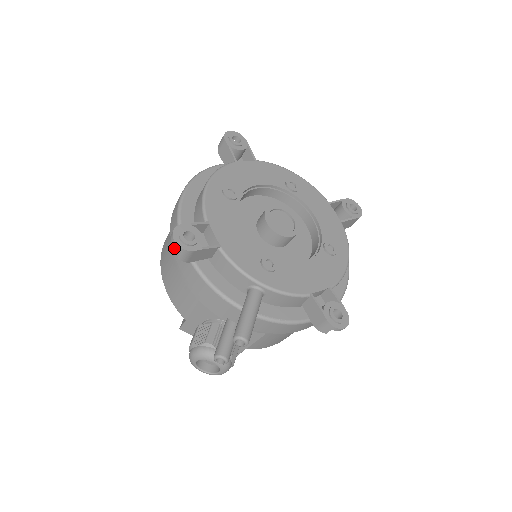
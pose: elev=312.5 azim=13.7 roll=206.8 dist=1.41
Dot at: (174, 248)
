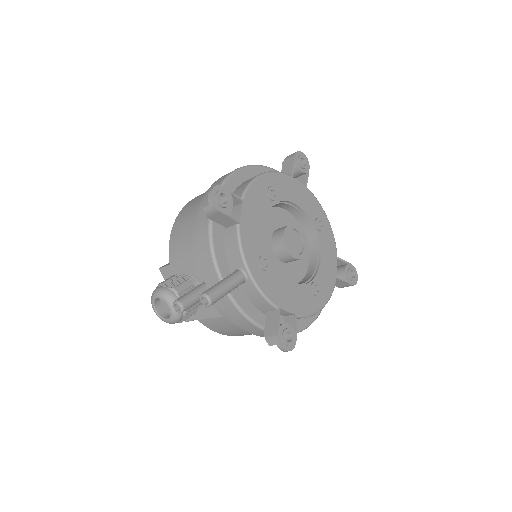
Dot at: (203, 202)
